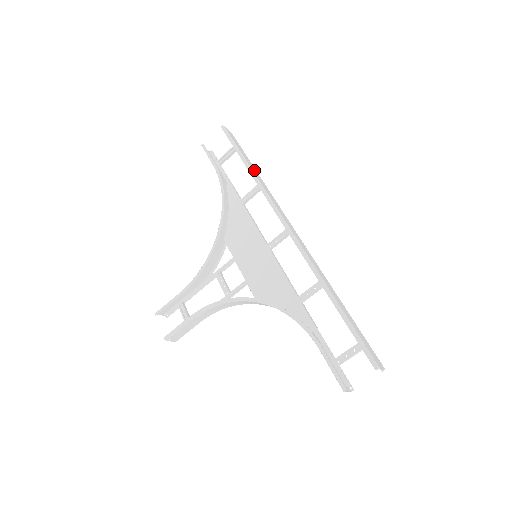
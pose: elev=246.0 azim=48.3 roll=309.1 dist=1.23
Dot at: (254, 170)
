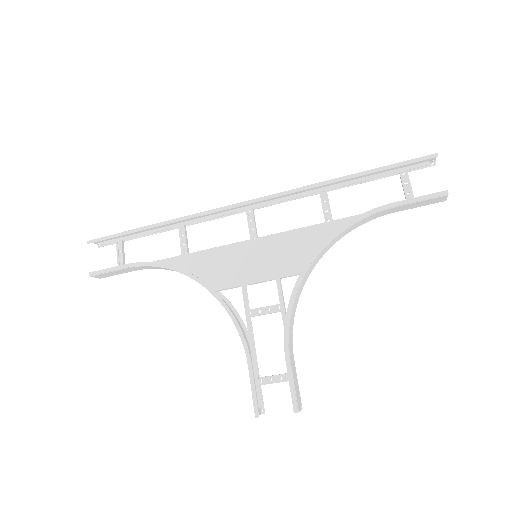
Dot at: (161, 226)
